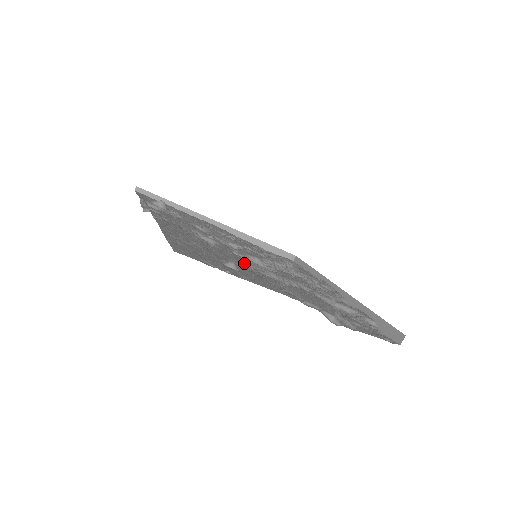
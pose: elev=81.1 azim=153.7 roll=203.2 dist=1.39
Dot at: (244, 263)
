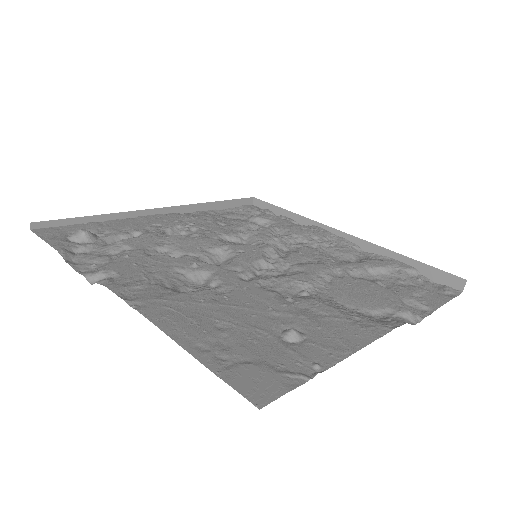
Dot at: (277, 298)
